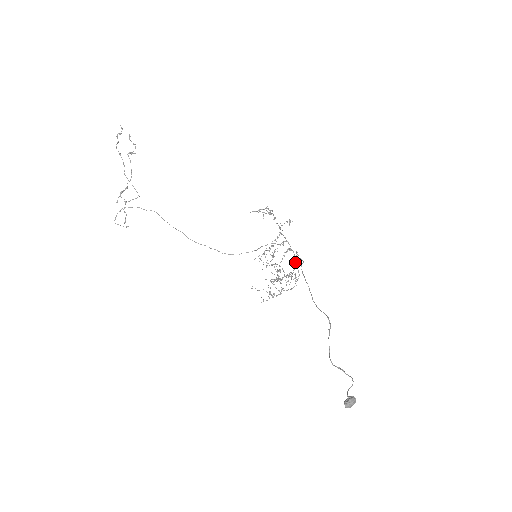
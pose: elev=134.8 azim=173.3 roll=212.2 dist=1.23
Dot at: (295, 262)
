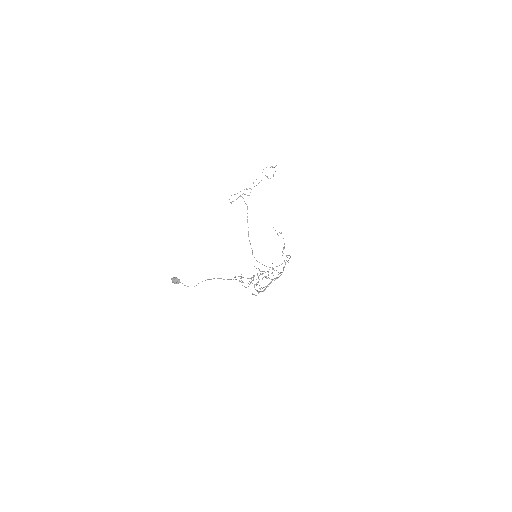
Dot at: occluded
